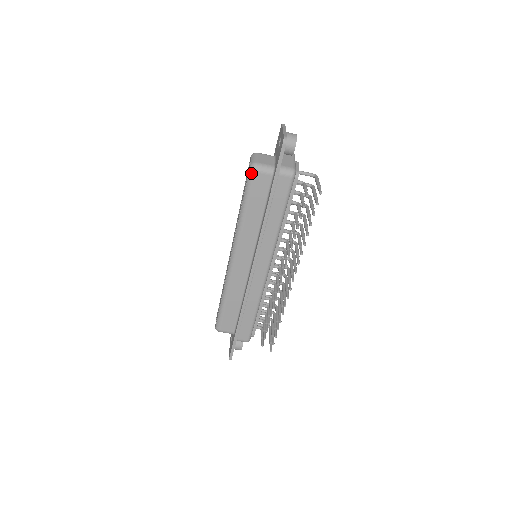
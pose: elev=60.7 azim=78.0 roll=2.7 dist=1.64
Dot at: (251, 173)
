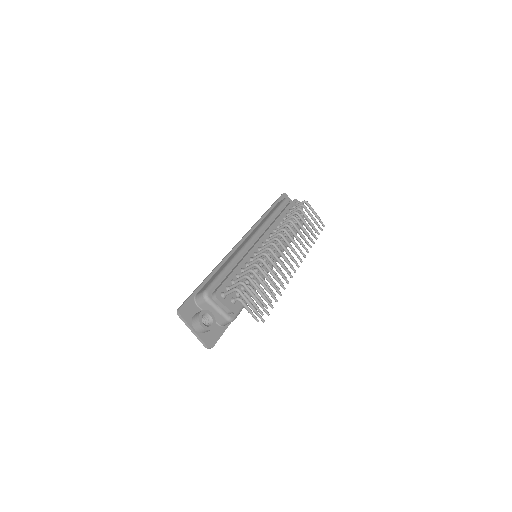
Dot at: occluded
